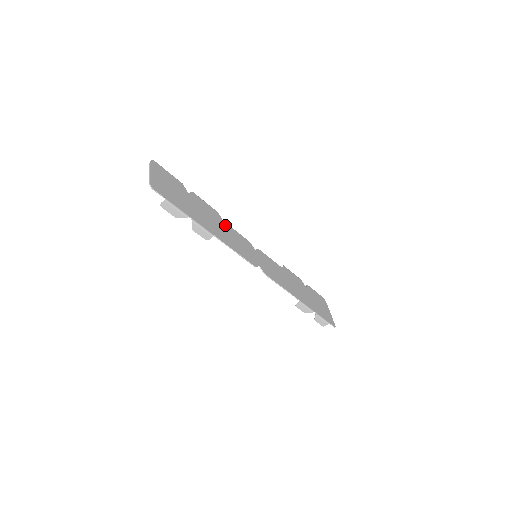
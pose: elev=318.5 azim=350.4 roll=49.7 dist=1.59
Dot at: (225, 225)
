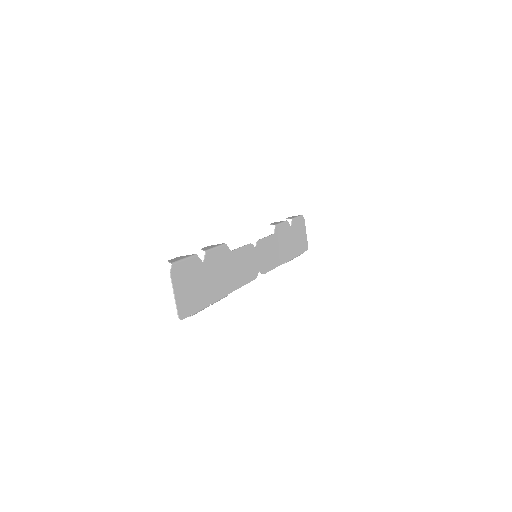
Dot at: (233, 256)
